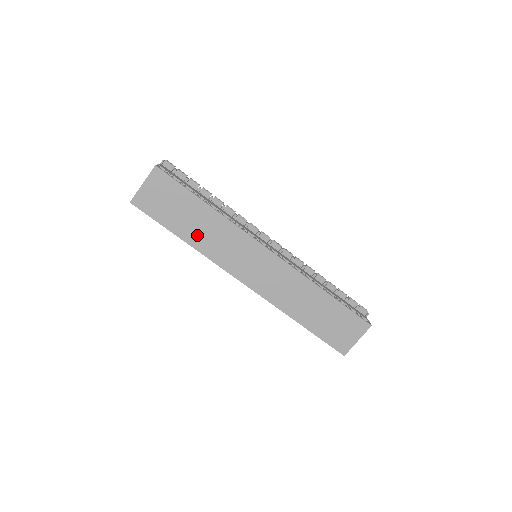
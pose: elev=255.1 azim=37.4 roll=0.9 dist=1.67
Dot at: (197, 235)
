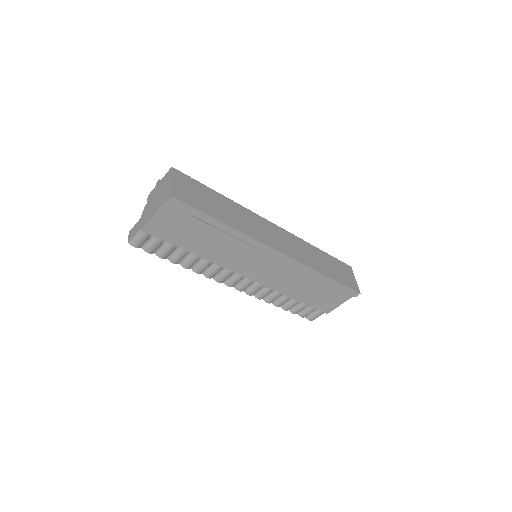
Dot at: (232, 219)
